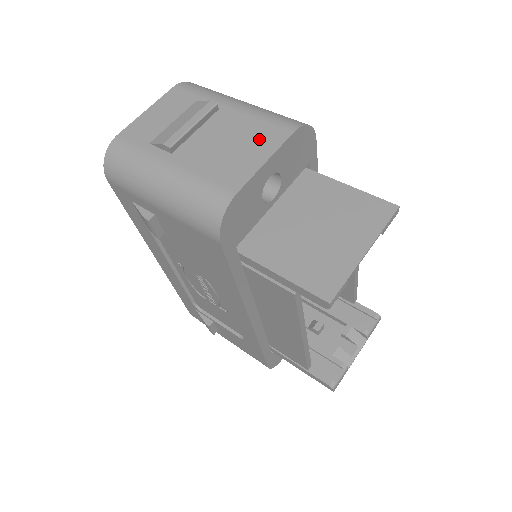
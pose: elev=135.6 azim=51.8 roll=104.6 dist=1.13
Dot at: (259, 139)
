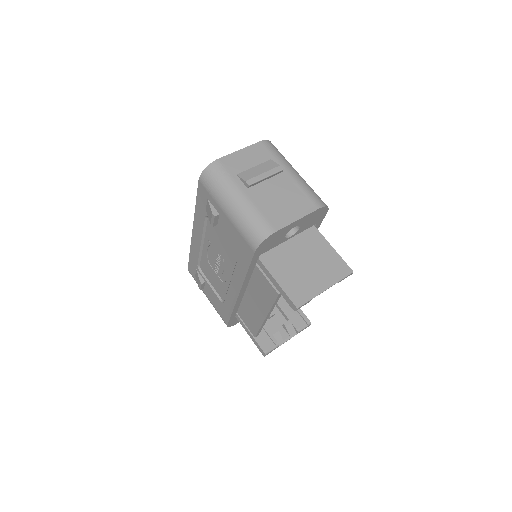
Dot at: (299, 204)
